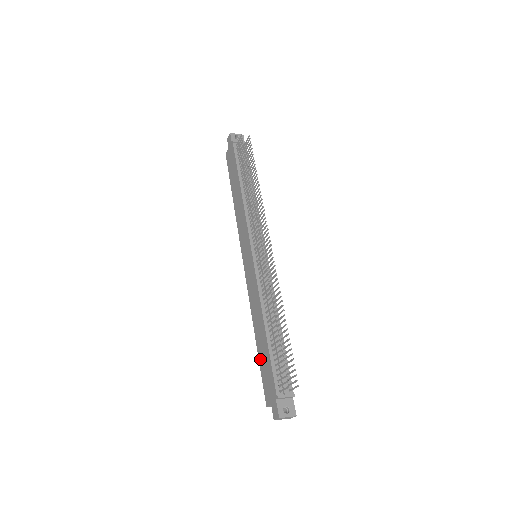
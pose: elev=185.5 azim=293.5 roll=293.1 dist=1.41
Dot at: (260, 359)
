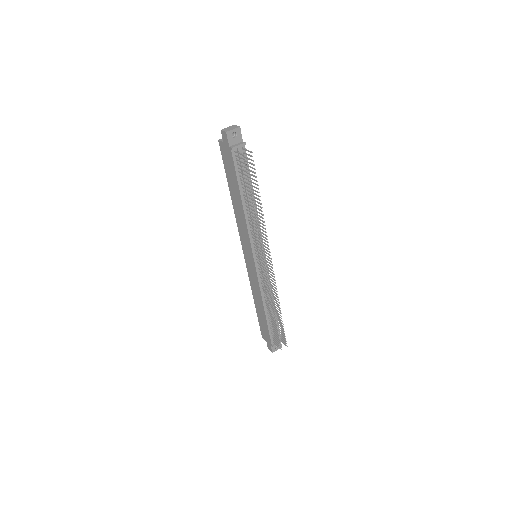
Dot at: (258, 317)
